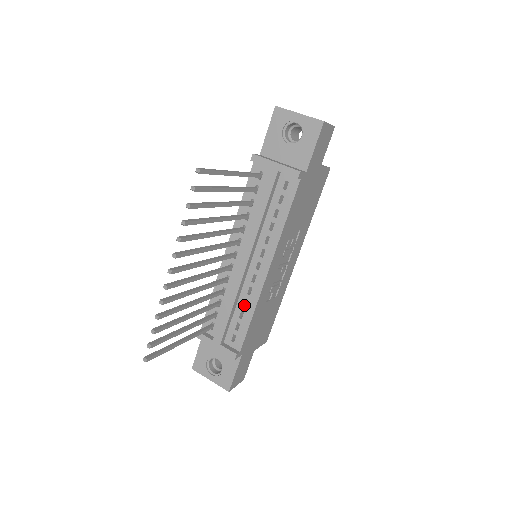
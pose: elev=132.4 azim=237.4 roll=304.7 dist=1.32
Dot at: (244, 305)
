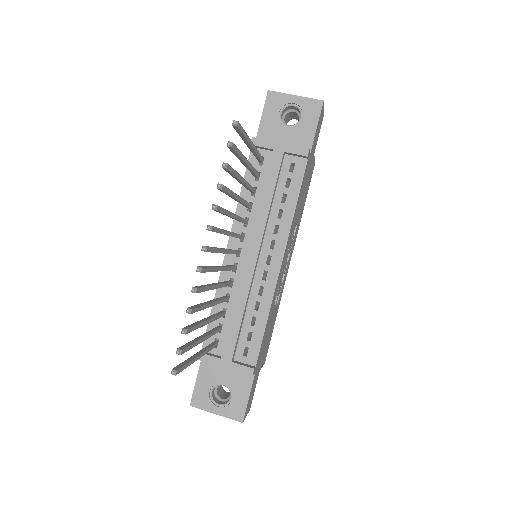
Dot at: (255, 309)
